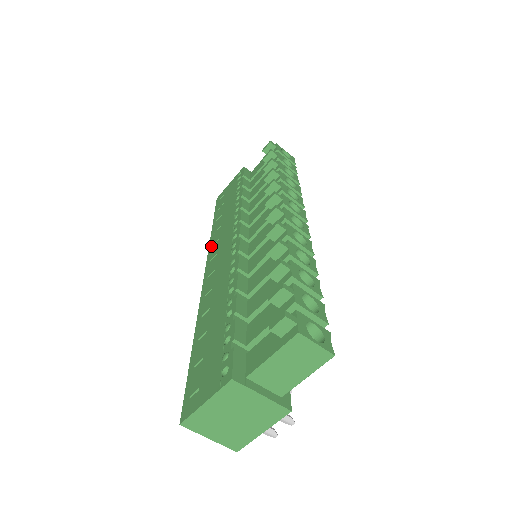
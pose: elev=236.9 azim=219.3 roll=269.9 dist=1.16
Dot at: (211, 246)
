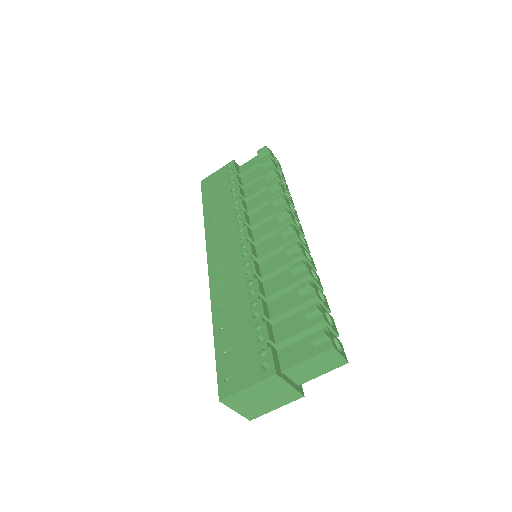
Dot at: (209, 235)
